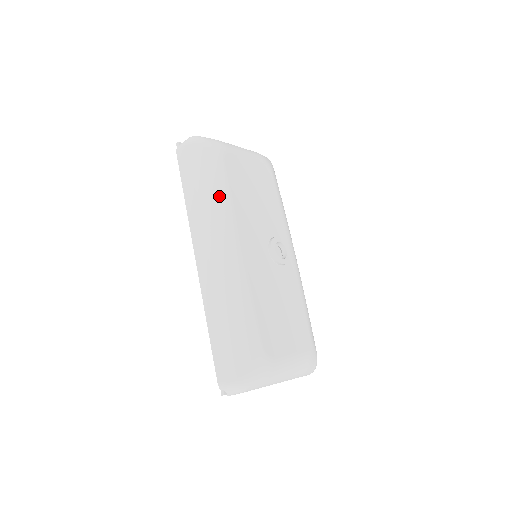
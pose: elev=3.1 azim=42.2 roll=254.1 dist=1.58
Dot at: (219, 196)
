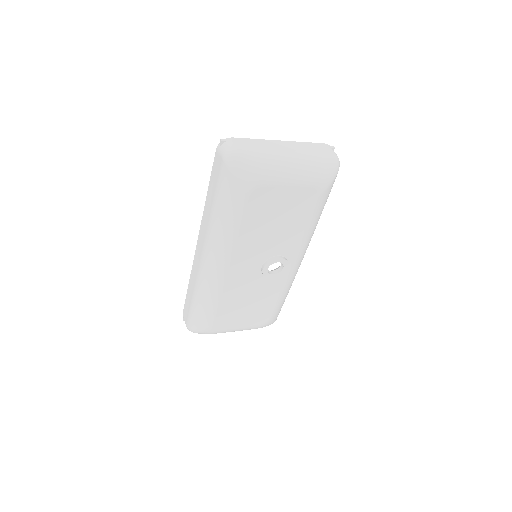
Dot at: (226, 226)
